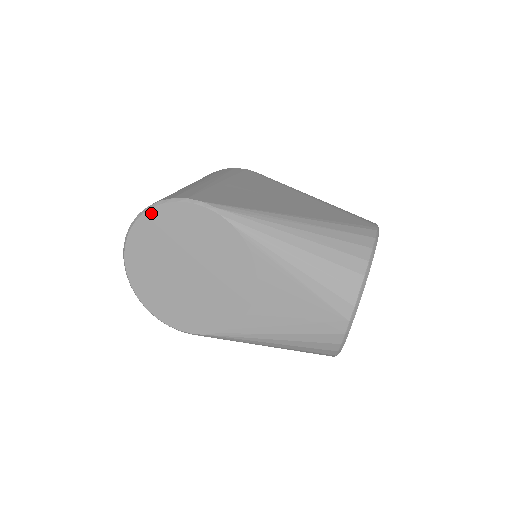
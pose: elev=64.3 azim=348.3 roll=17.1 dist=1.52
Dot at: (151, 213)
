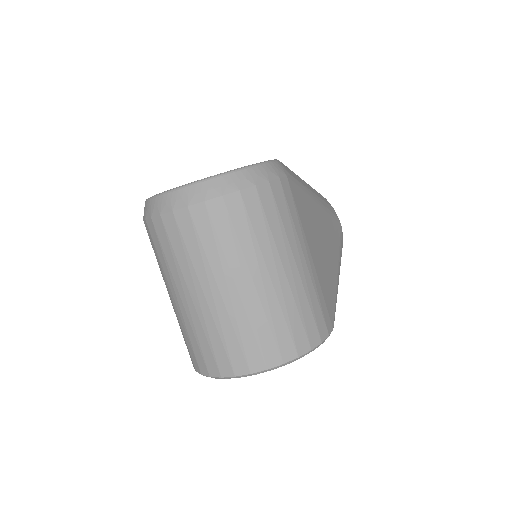
Dot at: occluded
